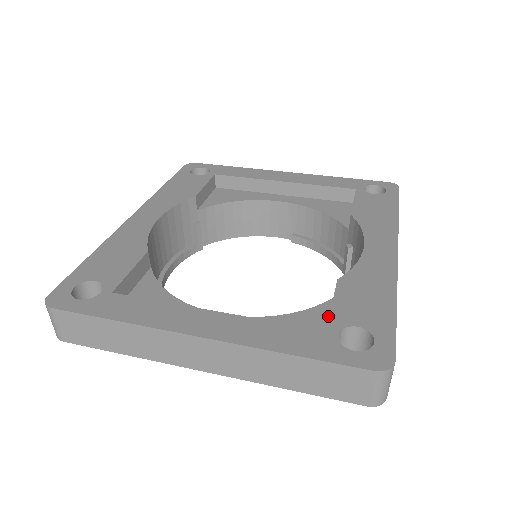
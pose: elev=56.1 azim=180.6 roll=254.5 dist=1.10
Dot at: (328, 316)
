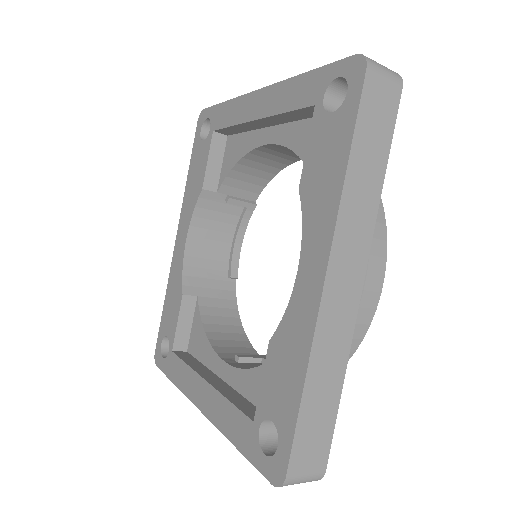
Dot at: occluded
